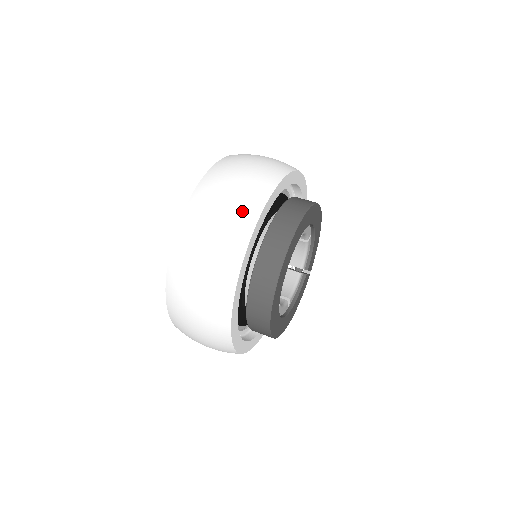
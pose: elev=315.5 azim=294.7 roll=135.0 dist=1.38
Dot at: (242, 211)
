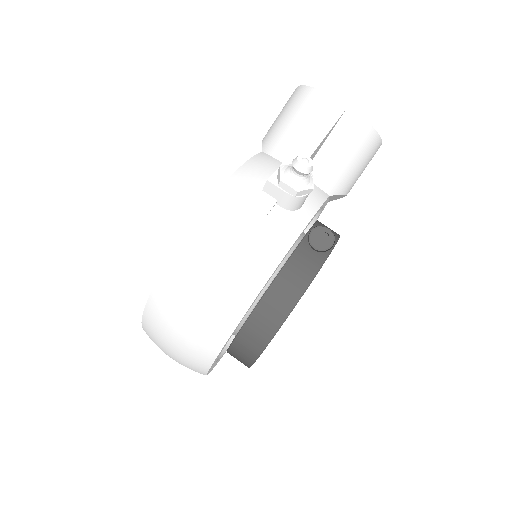
Dot at: occluded
